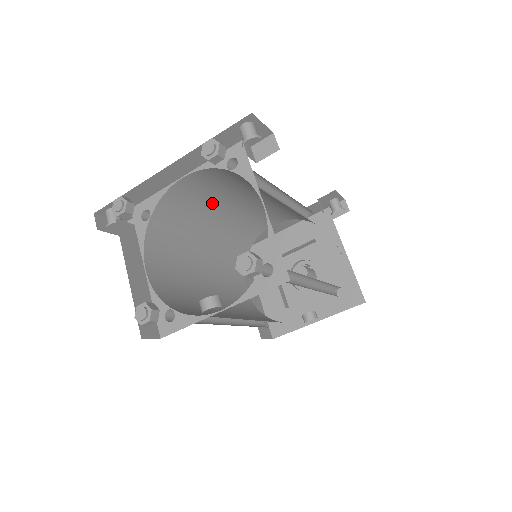
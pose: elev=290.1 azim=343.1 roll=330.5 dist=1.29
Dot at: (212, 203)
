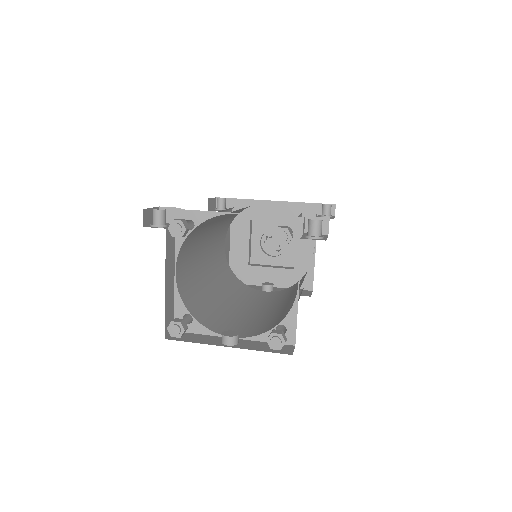
Dot at: occluded
